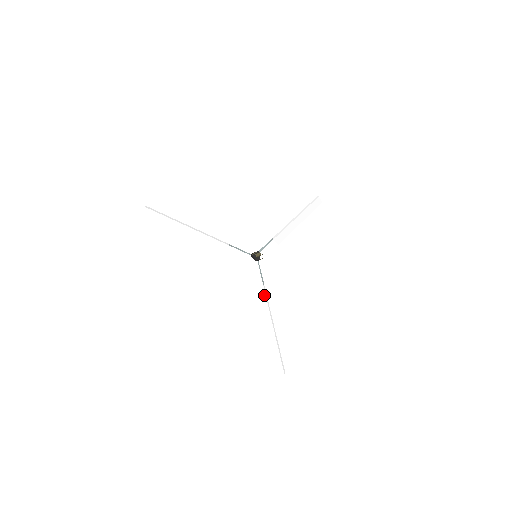
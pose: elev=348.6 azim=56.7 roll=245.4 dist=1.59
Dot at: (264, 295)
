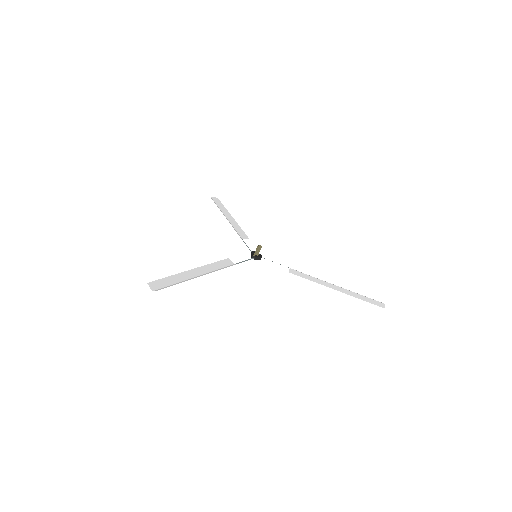
Dot at: (300, 273)
